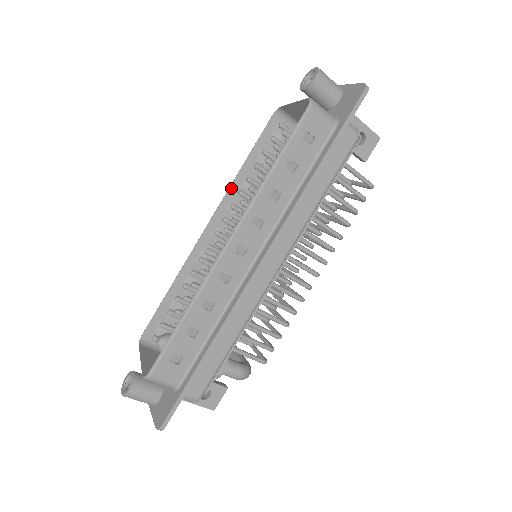
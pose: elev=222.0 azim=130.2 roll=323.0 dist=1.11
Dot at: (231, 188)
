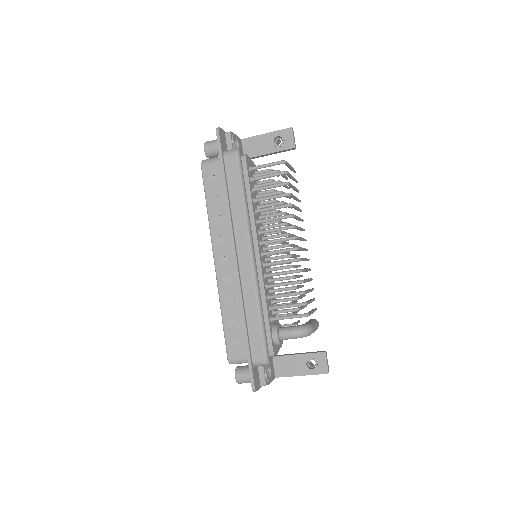
Dot at: occluded
